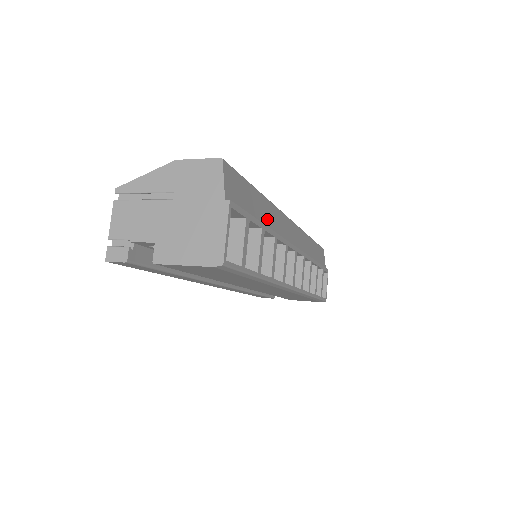
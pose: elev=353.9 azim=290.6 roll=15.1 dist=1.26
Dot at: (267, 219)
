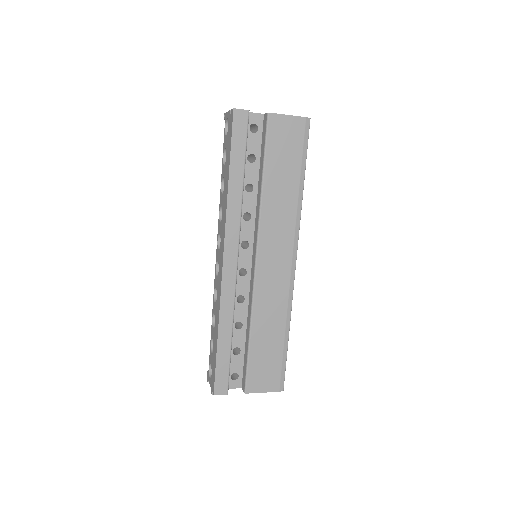
Dot at: occluded
